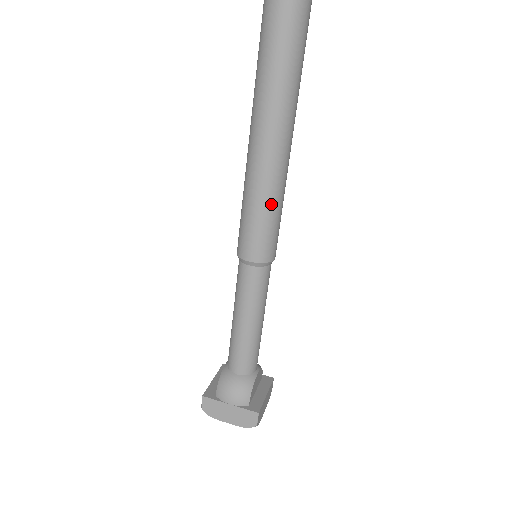
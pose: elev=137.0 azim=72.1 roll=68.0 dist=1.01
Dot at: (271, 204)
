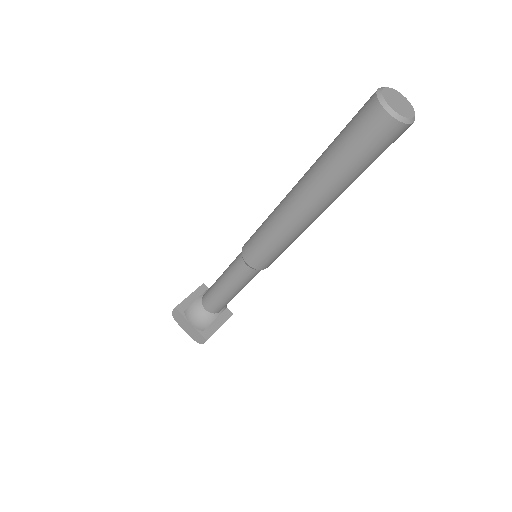
Dot at: (282, 243)
